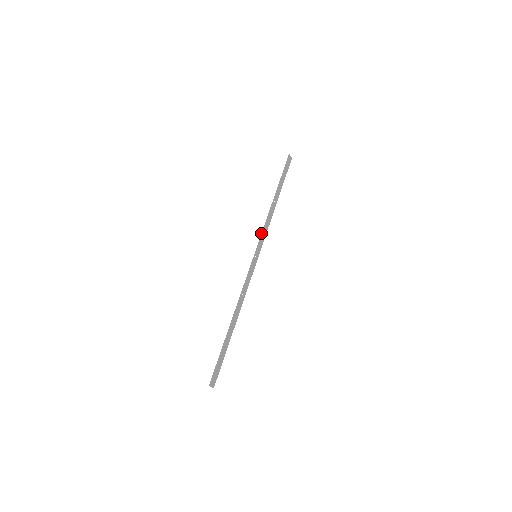
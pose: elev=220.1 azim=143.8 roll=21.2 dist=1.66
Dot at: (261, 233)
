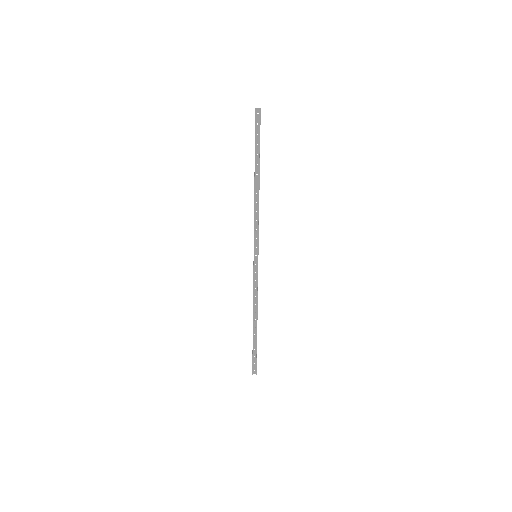
Dot at: occluded
